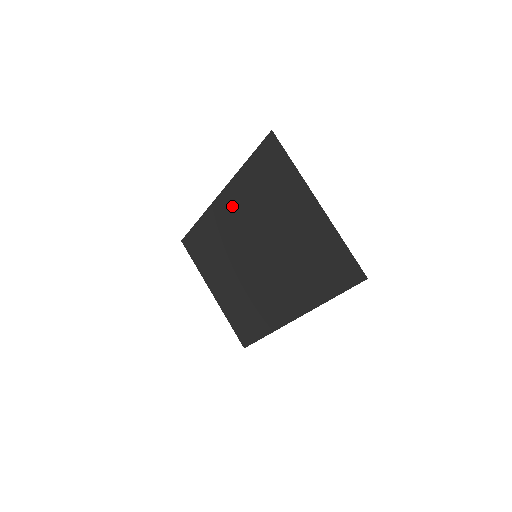
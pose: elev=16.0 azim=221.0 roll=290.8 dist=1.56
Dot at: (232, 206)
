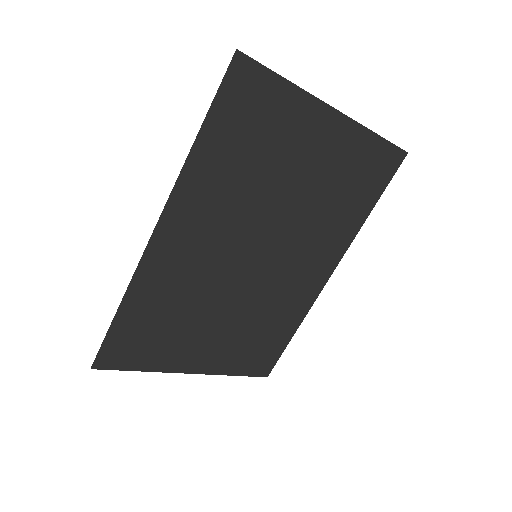
Dot at: (191, 224)
